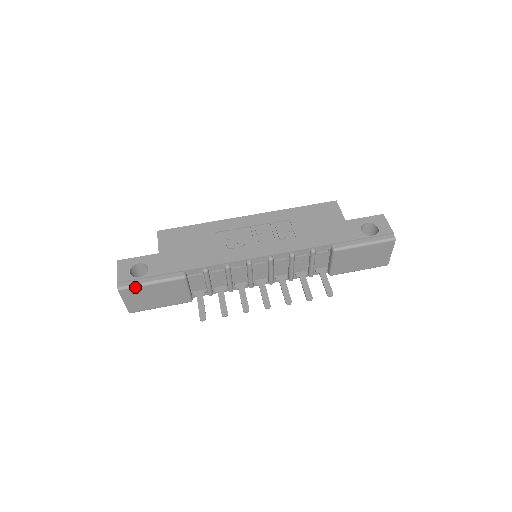
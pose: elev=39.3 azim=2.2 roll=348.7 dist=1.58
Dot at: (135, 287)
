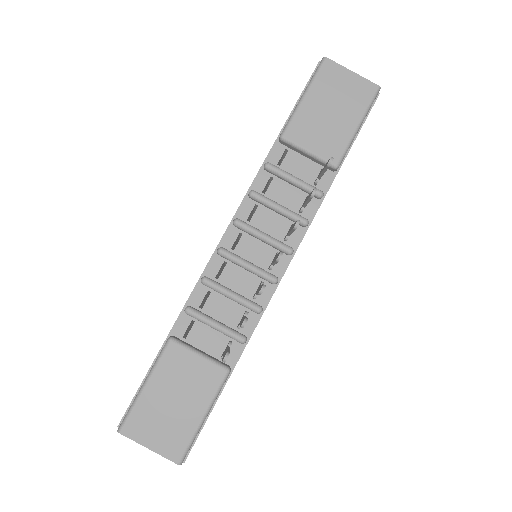
Dot at: (132, 409)
